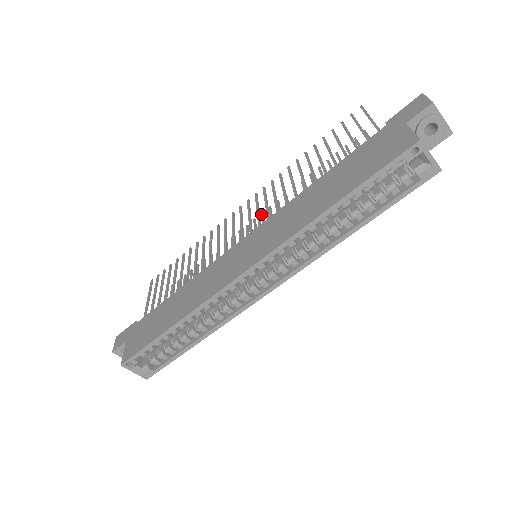
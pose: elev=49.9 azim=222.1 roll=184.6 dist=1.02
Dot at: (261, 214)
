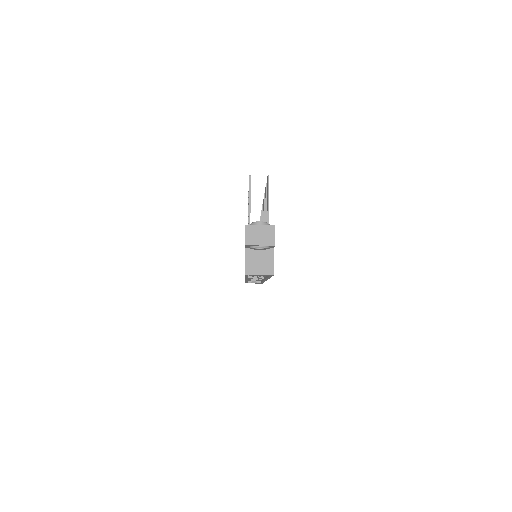
Dot at: occluded
